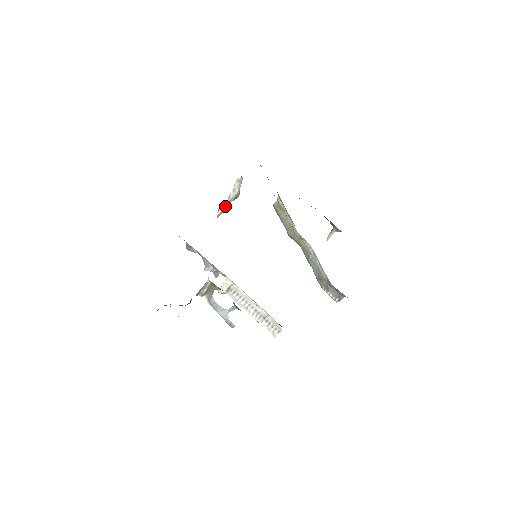
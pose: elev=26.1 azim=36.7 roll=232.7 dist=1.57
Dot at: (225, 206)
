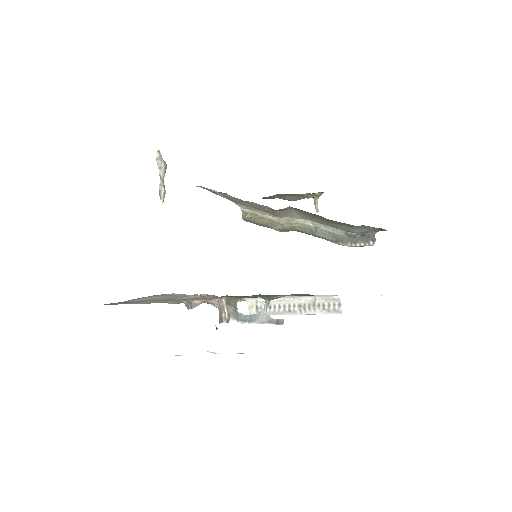
Dot at: (163, 189)
